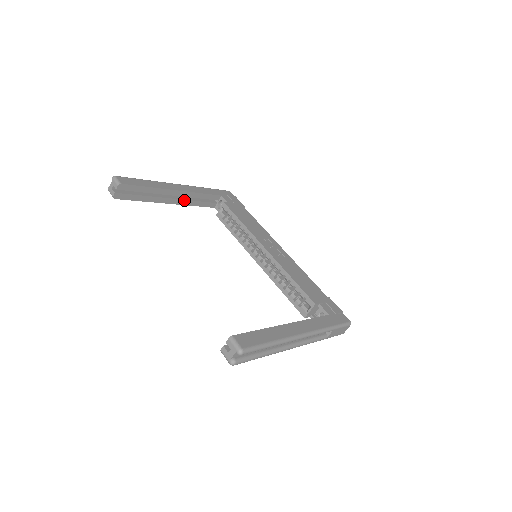
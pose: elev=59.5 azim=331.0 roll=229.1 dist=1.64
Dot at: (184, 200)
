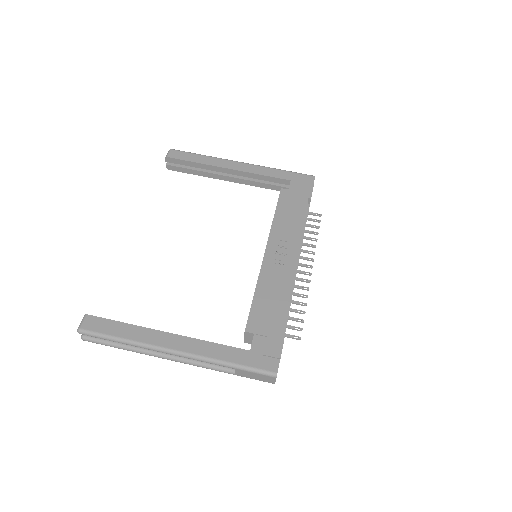
Dot at: (244, 179)
